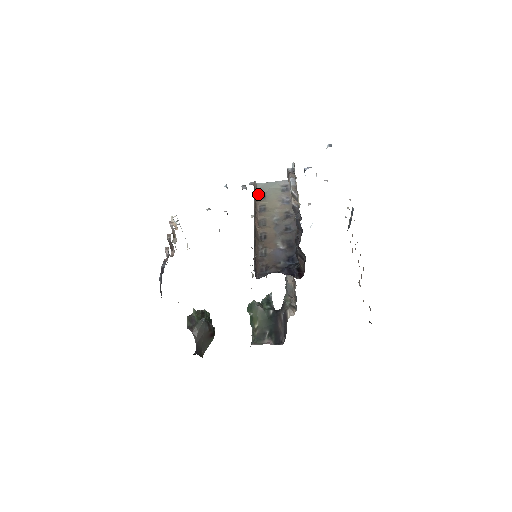
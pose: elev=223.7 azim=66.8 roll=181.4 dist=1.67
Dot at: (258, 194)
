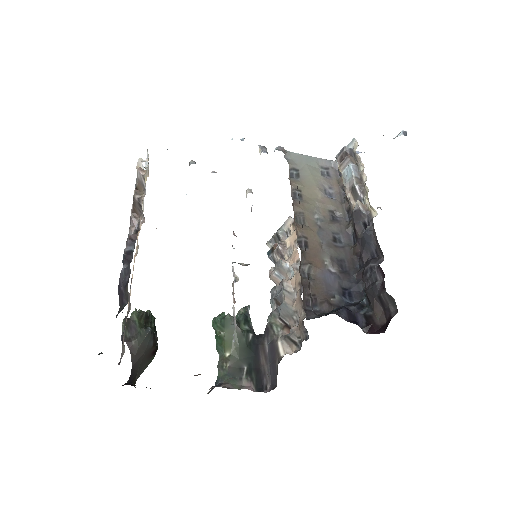
Dot at: (289, 168)
